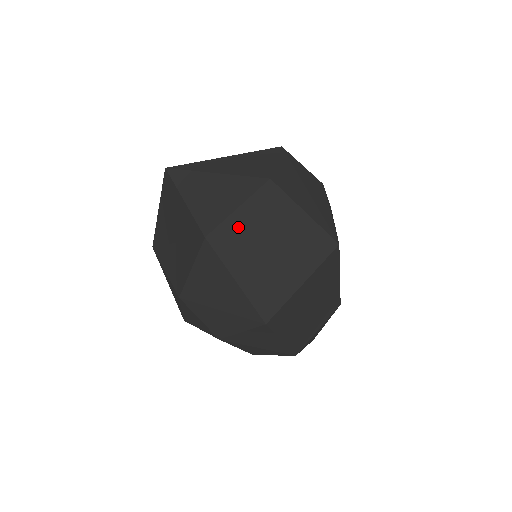
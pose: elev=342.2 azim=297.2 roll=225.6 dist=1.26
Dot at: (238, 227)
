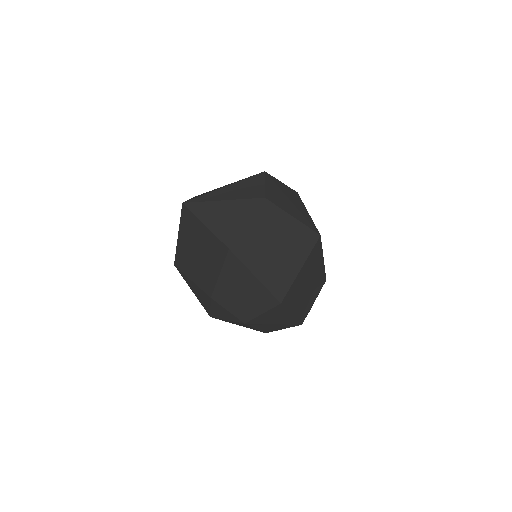
Dot at: (250, 237)
